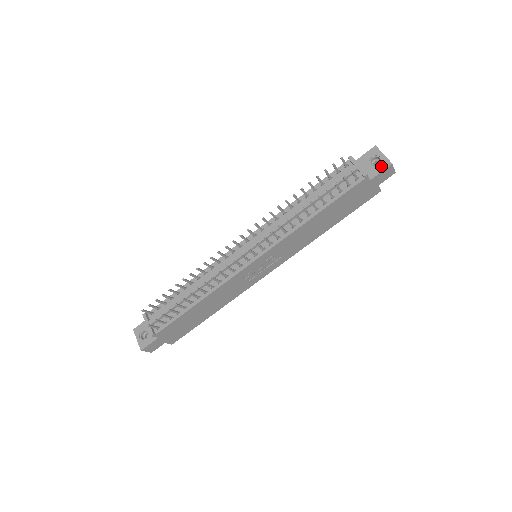
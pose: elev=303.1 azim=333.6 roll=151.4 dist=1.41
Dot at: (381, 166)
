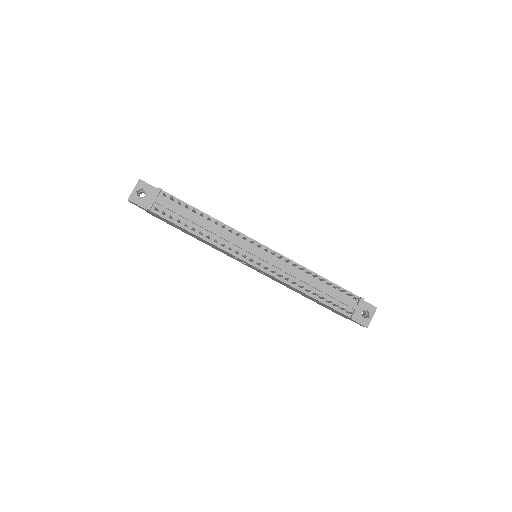
Dot at: (363, 321)
